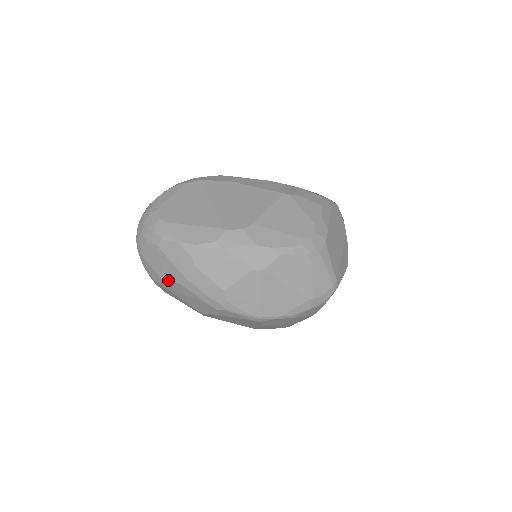
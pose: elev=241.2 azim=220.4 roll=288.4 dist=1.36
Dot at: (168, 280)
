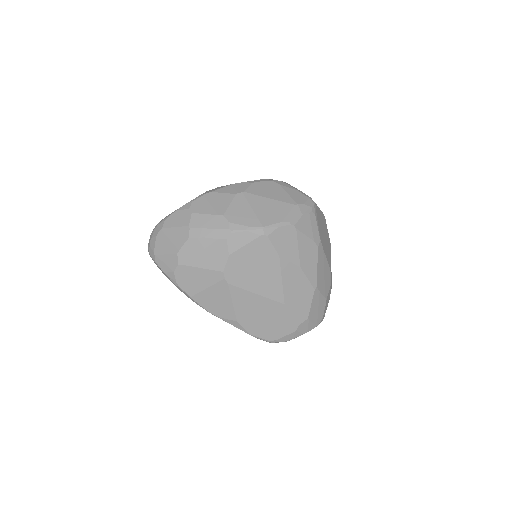
Dot at: (181, 247)
